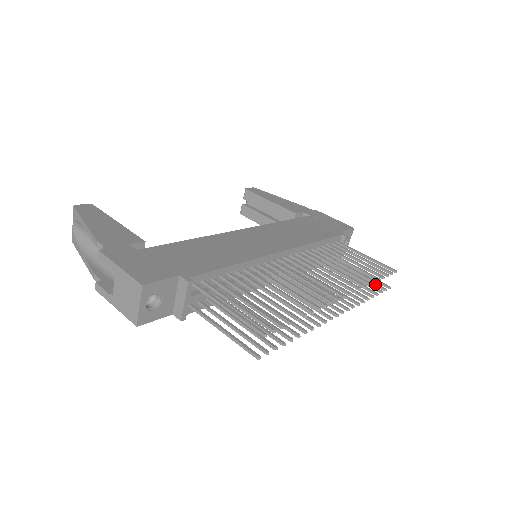
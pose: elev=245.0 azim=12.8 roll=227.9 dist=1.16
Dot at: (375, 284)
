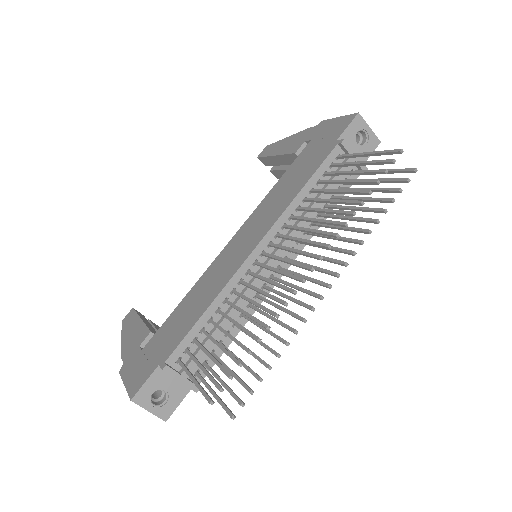
Dot at: (395, 181)
